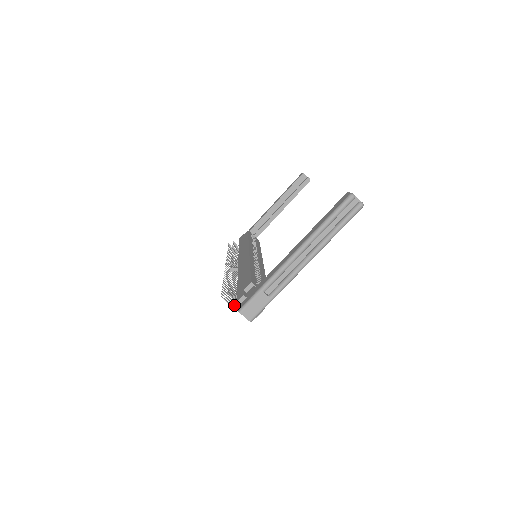
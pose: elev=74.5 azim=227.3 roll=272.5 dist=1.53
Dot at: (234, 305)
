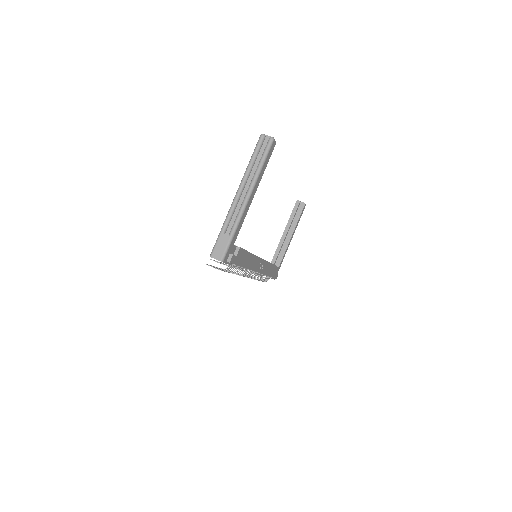
Dot at: occluded
